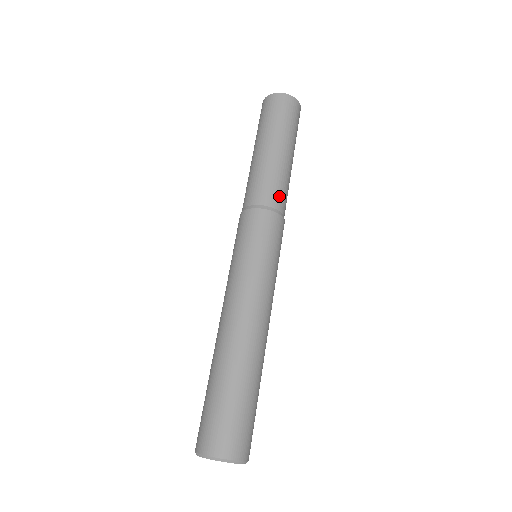
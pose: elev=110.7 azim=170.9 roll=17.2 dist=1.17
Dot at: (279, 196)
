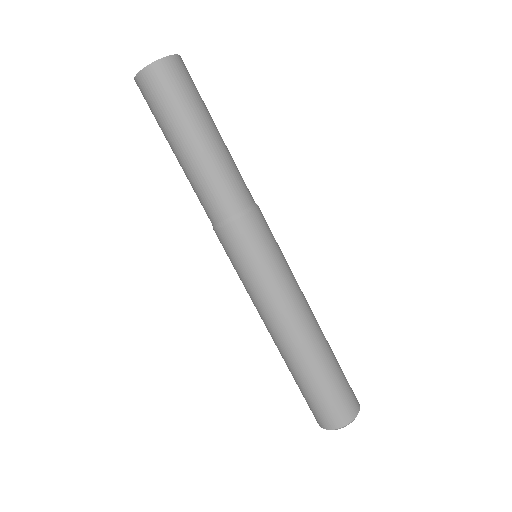
Dot at: (220, 202)
